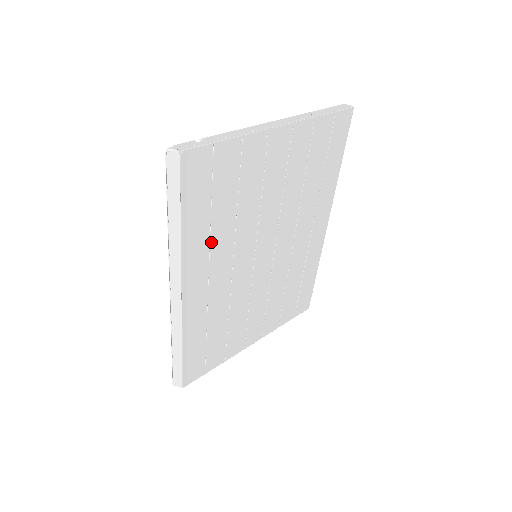
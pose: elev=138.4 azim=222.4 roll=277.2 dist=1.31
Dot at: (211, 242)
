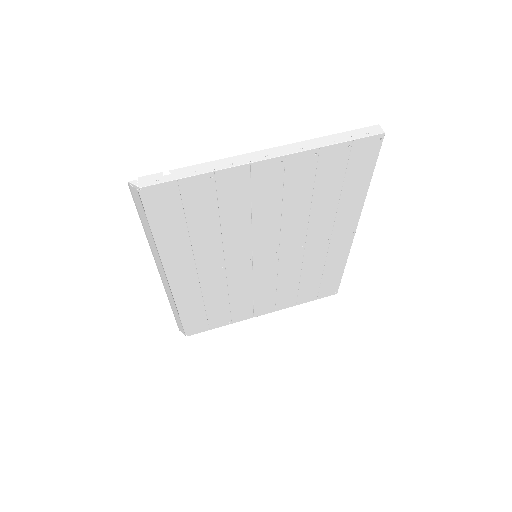
Dot at: (194, 248)
